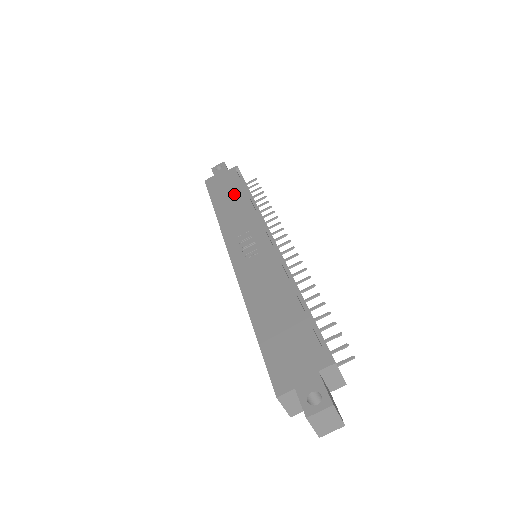
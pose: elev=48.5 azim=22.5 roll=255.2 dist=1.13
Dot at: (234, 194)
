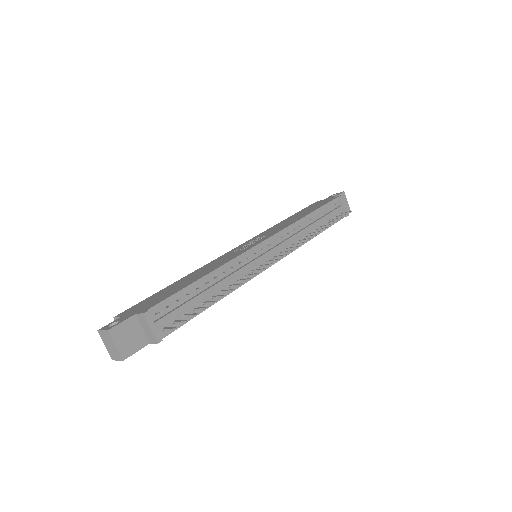
Dot at: (306, 212)
